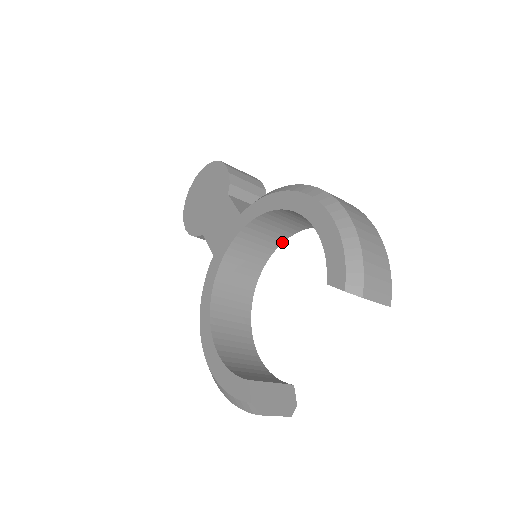
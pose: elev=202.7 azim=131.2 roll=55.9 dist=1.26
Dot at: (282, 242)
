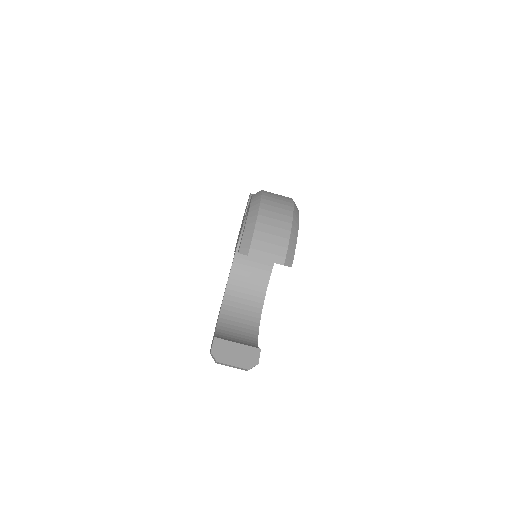
Dot at: occluded
